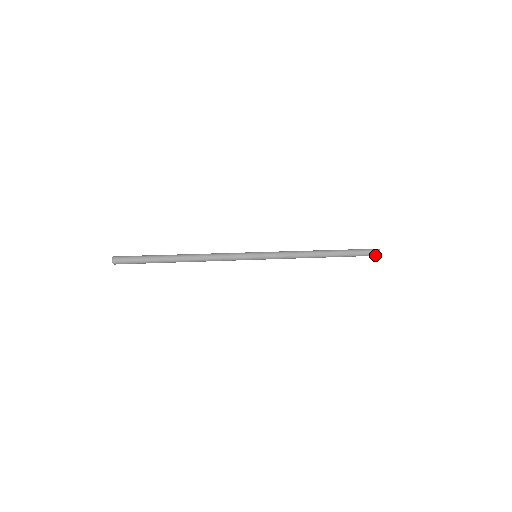
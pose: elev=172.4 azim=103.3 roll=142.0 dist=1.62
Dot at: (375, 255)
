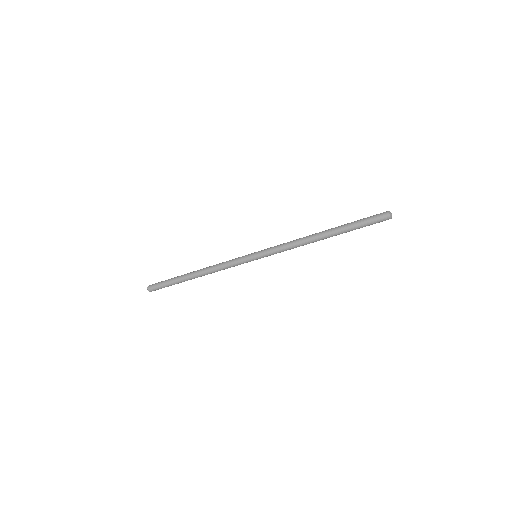
Dot at: (384, 216)
